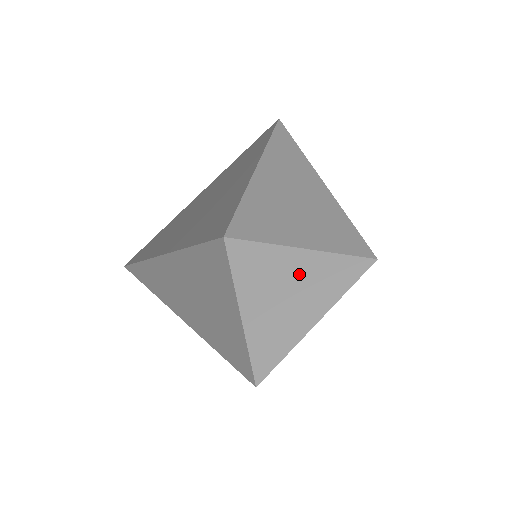
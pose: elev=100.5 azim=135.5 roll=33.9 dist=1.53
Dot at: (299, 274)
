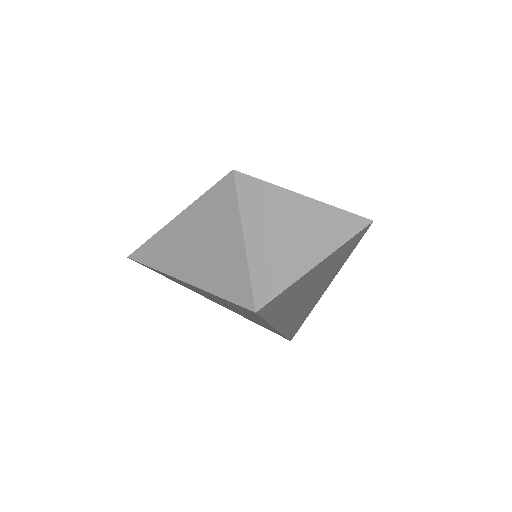
Dot at: (316, 274)
